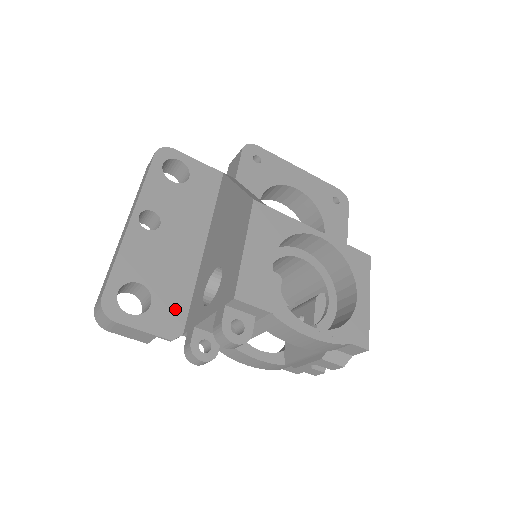
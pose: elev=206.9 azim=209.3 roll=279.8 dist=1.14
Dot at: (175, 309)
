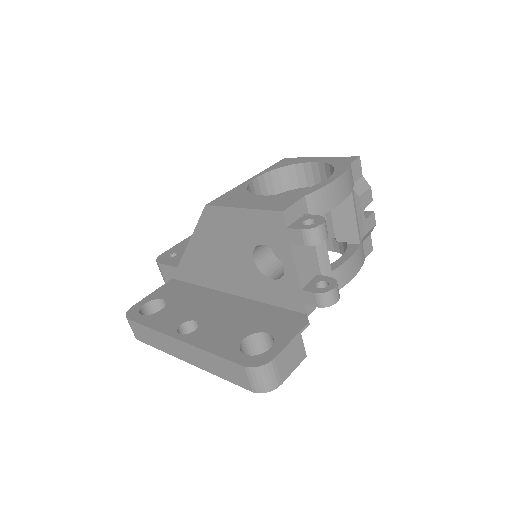
Dot at: (280, 318)
